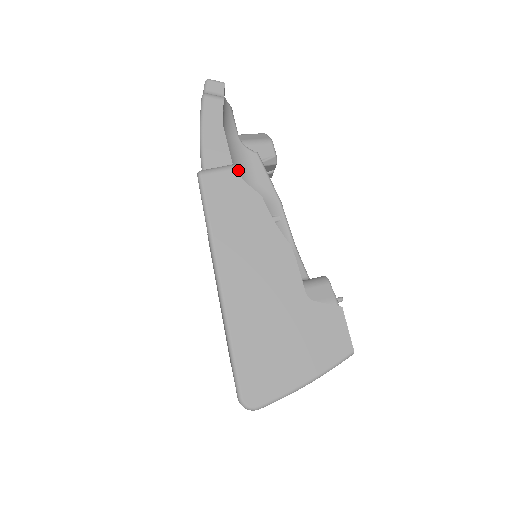
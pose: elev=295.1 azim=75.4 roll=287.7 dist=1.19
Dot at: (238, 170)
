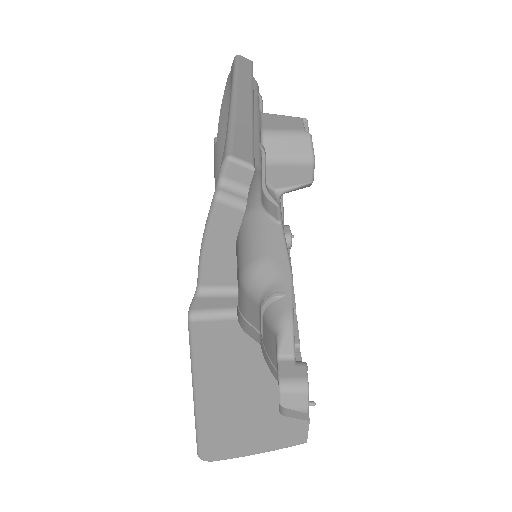
Dot at: (249, 248)
